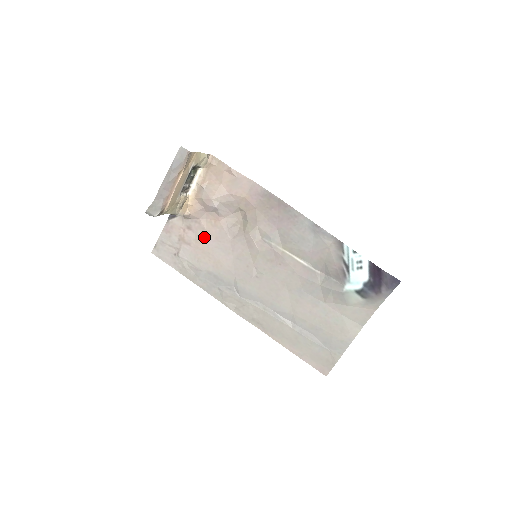
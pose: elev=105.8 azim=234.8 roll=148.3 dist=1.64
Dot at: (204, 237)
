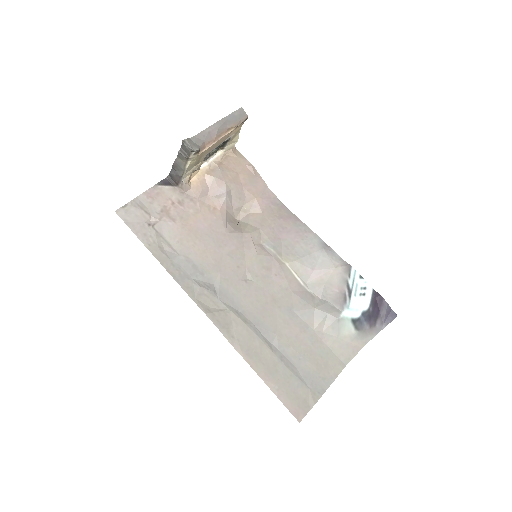
Dot at: (196, 219)
